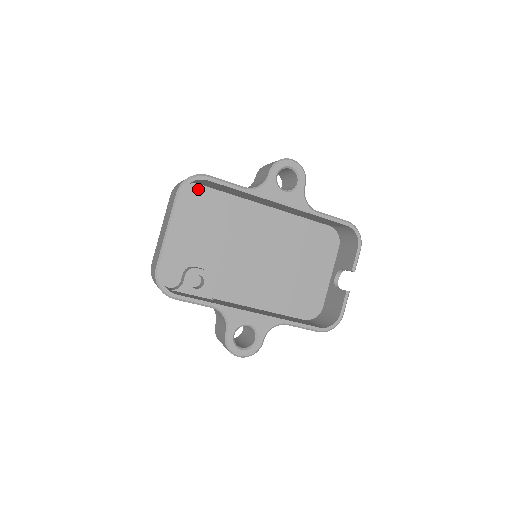
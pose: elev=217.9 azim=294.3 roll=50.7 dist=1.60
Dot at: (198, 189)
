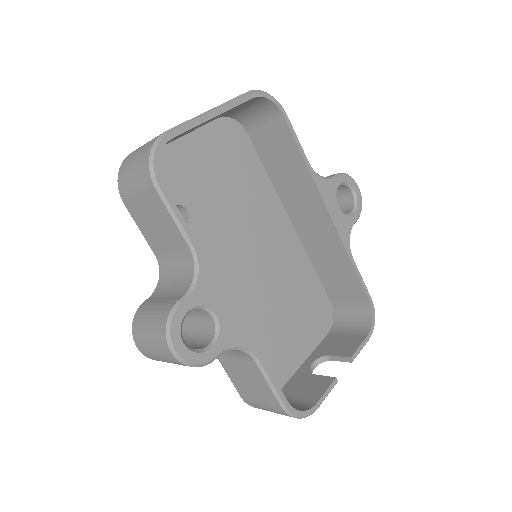
Dot at: (243, 136)
